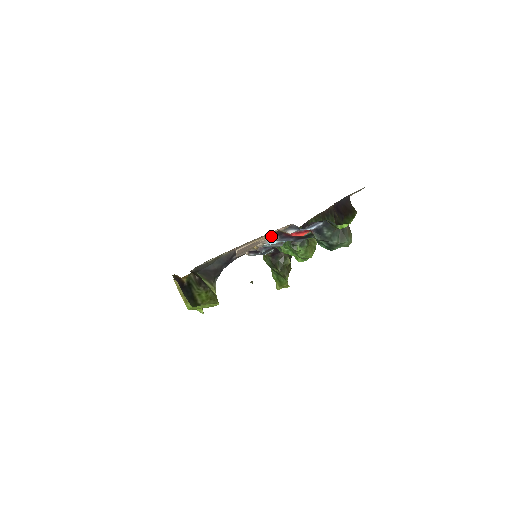
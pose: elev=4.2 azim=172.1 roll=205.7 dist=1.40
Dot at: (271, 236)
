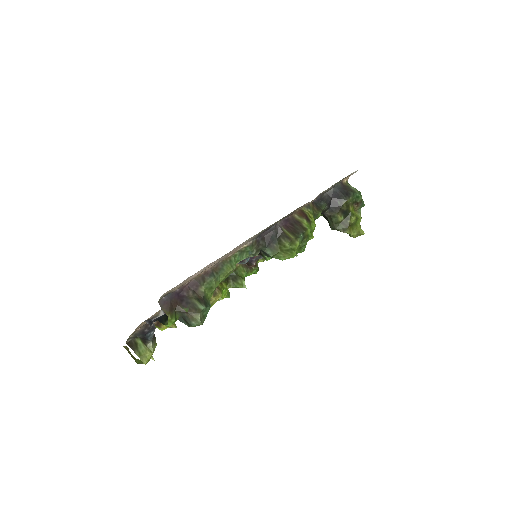
Dot at: occluded
